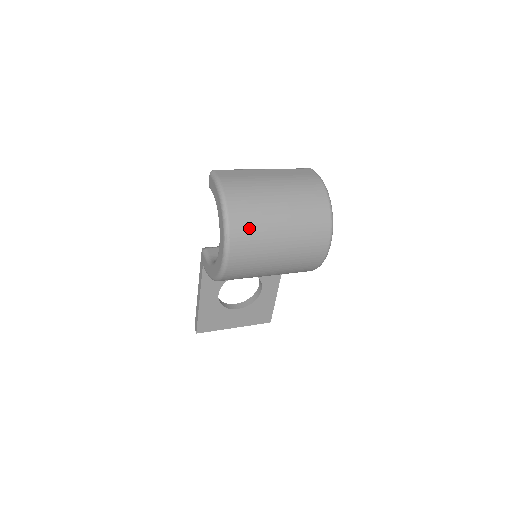
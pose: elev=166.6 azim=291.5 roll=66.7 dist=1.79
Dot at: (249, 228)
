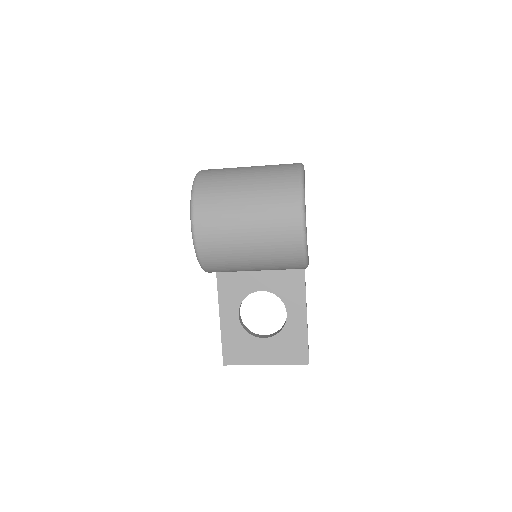
Dot at: (212, 196)
